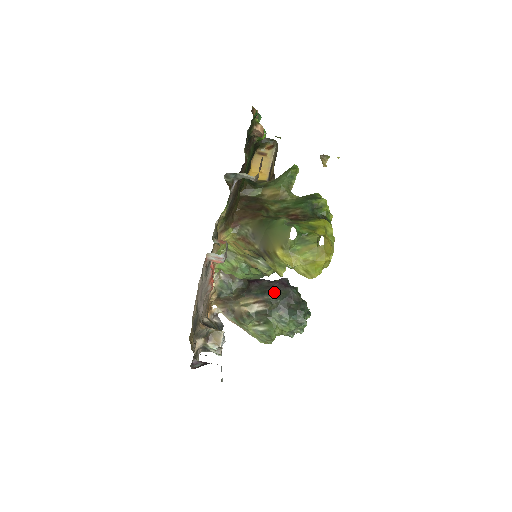
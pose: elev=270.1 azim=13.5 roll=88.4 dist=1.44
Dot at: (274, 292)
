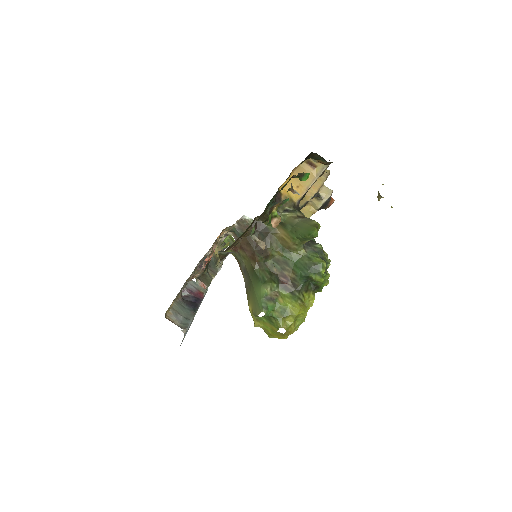
Dot at: occluded
